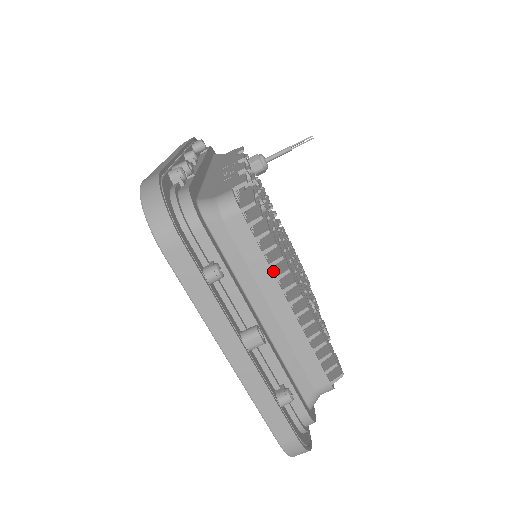
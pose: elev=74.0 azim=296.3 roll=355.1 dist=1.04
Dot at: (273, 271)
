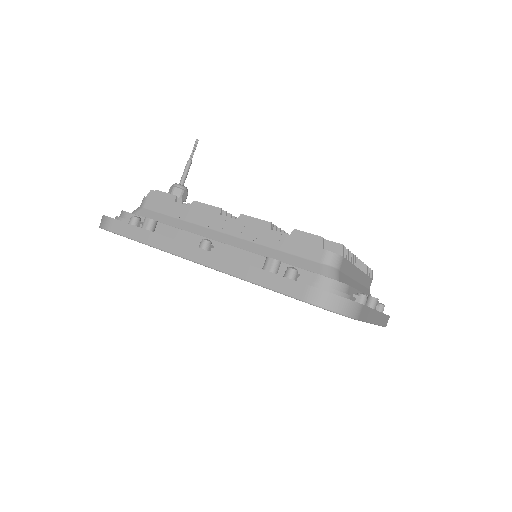
Dot at: occluded
